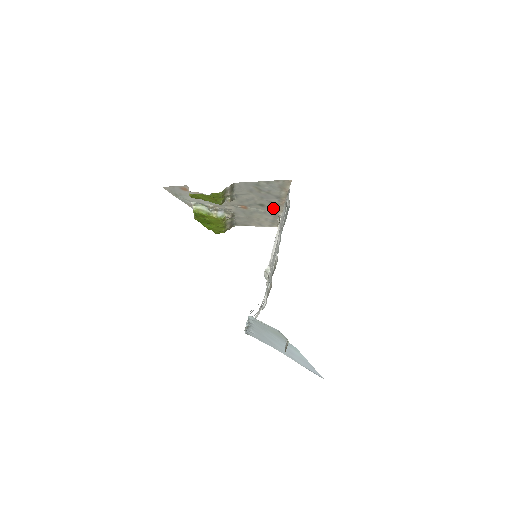
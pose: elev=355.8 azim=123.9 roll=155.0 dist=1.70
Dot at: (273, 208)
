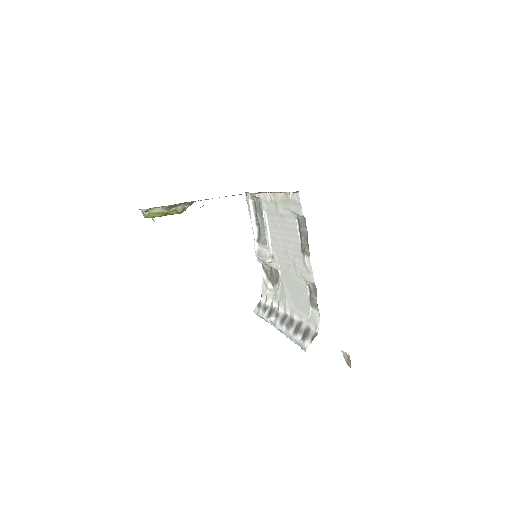
Dot at: occluded
